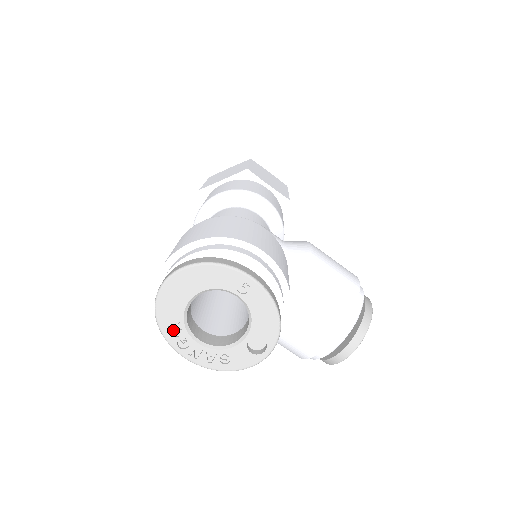
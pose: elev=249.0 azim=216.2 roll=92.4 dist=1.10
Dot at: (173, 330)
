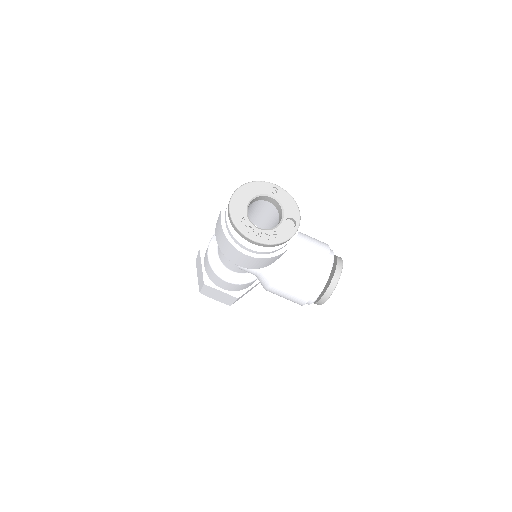
Dot at: (242, 223)
